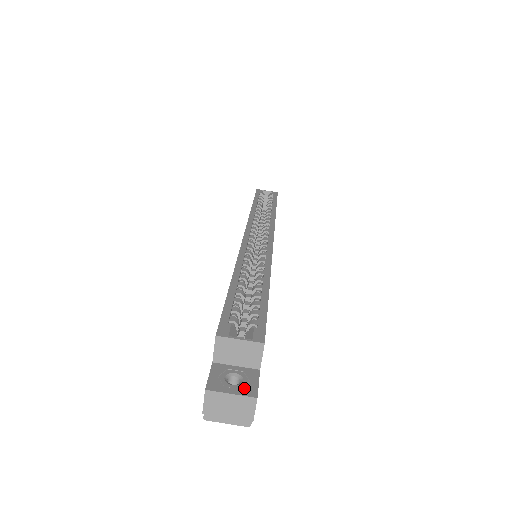
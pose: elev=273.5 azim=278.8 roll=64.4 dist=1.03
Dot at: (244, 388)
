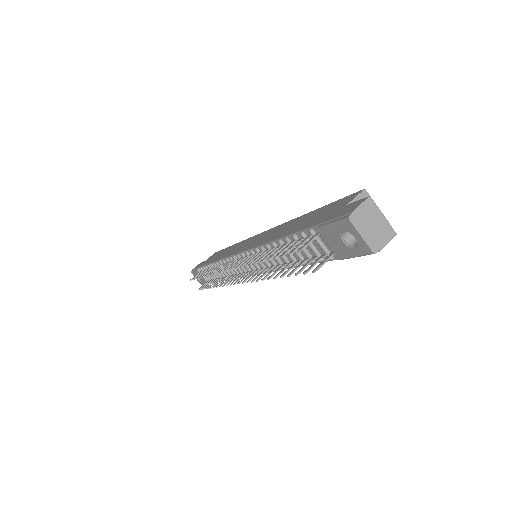
Dot at: (384, 225)
